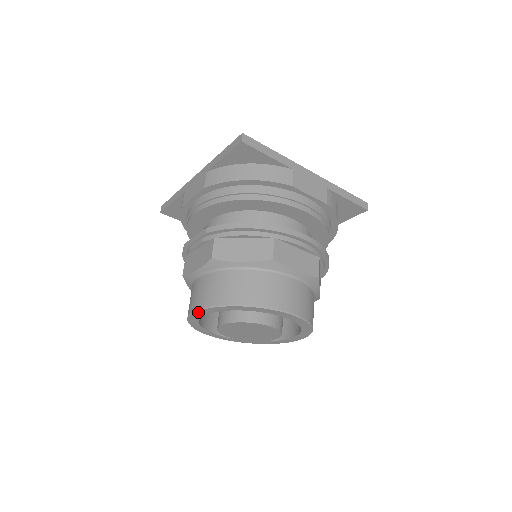
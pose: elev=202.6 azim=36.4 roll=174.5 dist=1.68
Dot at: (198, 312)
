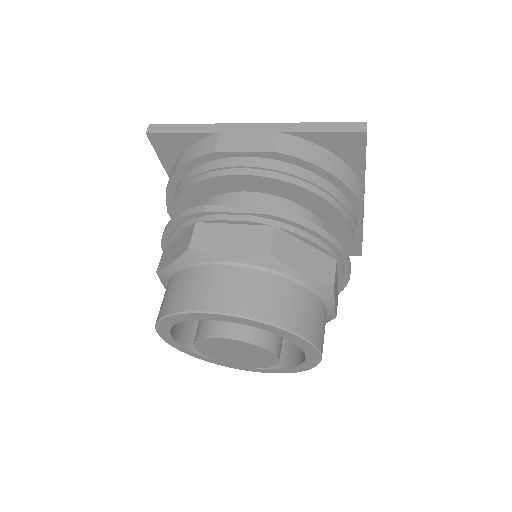
Dot at: (217, 315)
